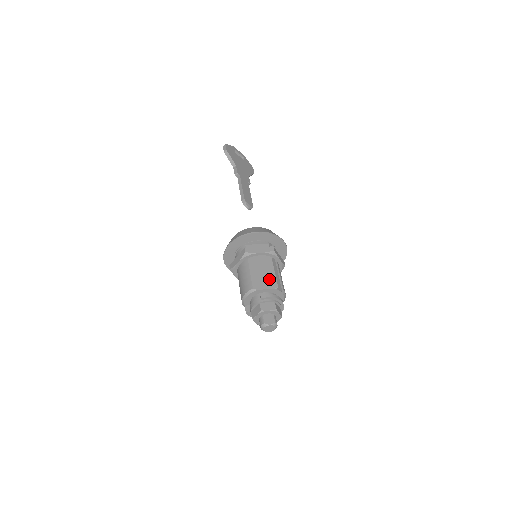
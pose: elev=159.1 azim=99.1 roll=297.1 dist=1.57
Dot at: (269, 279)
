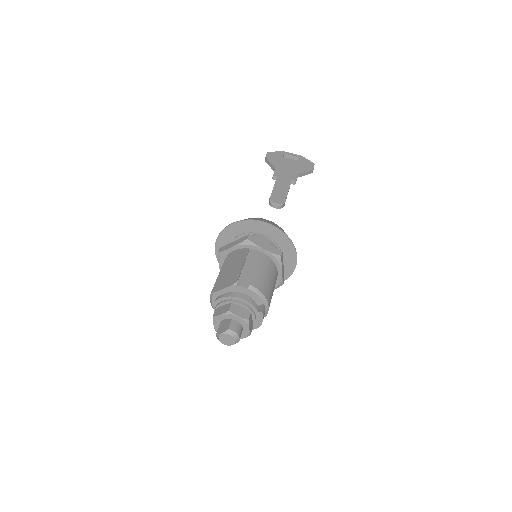
Dot at: (233, 275)
